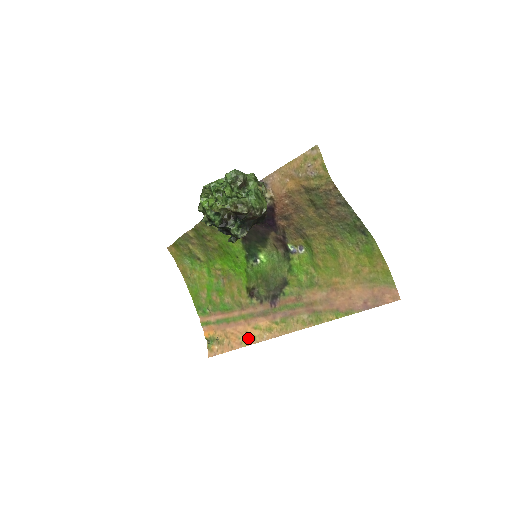
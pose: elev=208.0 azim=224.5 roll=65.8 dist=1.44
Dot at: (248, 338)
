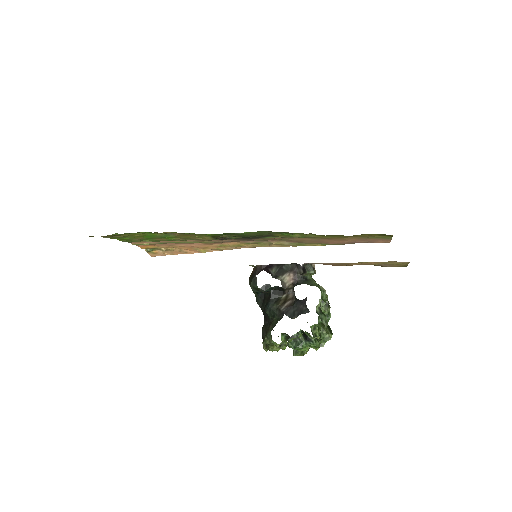
Dot at: (209, 249)
